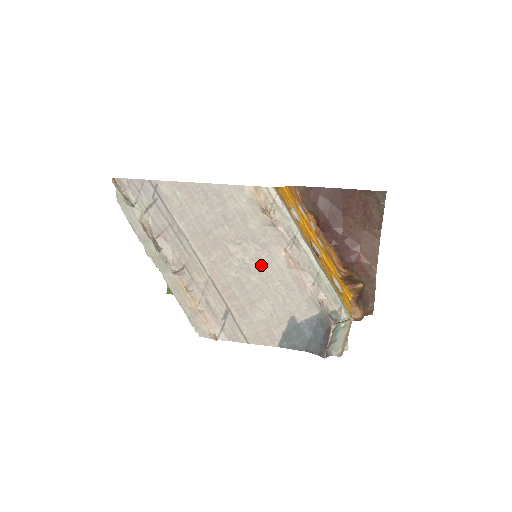
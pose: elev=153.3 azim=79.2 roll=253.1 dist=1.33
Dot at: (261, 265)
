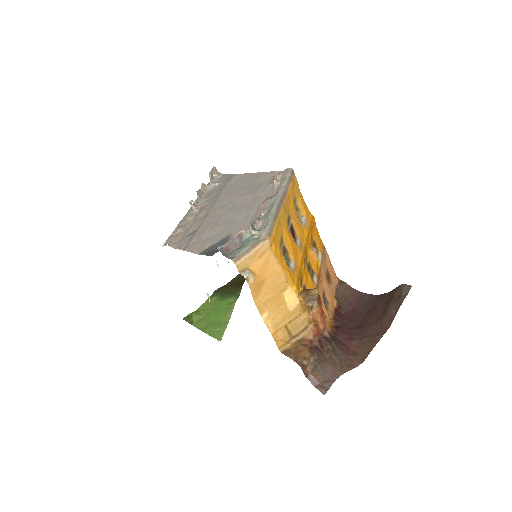
Dot at: (244, 207)
